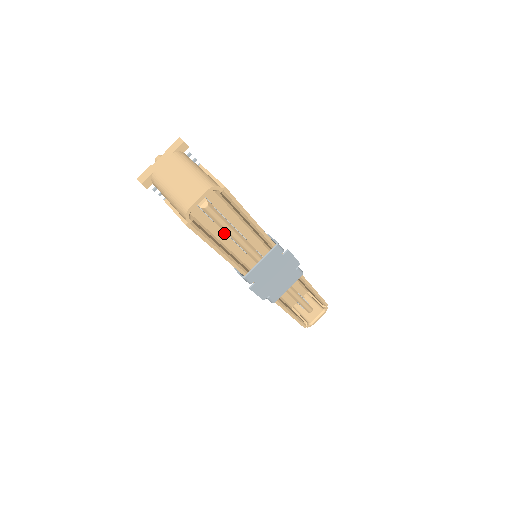
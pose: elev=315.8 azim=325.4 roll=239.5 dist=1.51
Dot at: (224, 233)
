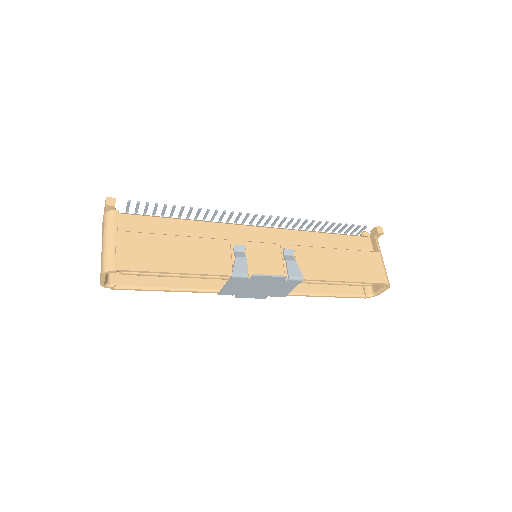
Dot at: occluded
